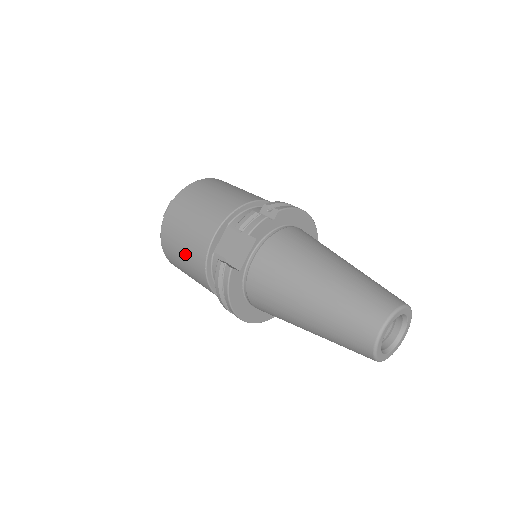
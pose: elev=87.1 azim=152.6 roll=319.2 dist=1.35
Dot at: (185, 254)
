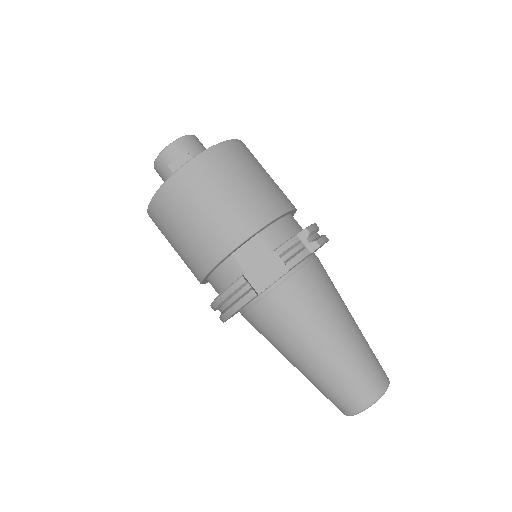
Dot at: (190, 234)
